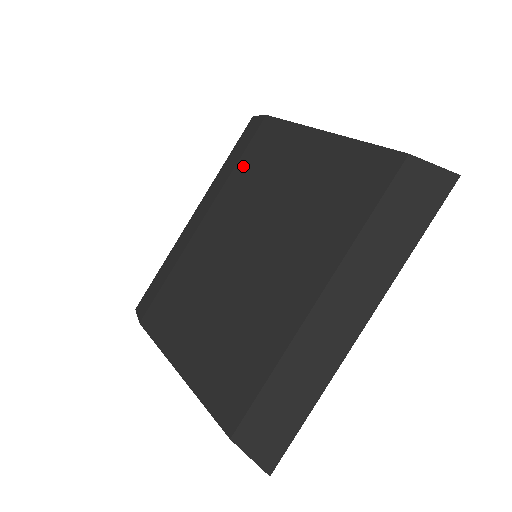
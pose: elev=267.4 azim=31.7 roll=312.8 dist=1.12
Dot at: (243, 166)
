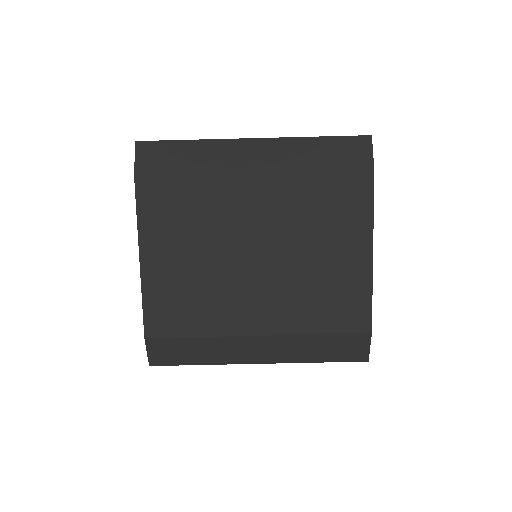
Dot at: (319, 184)
